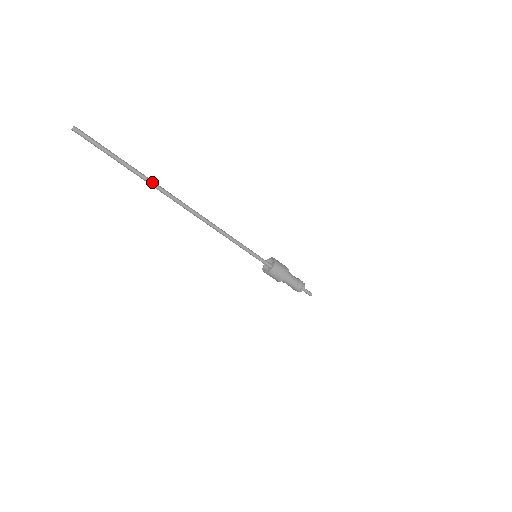
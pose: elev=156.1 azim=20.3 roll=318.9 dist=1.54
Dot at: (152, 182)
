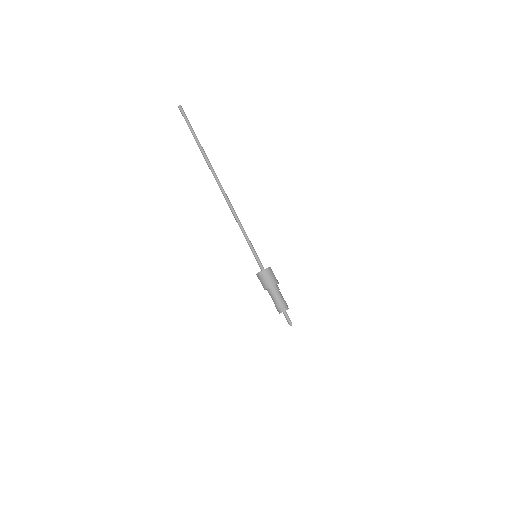
Dot at: occluded
